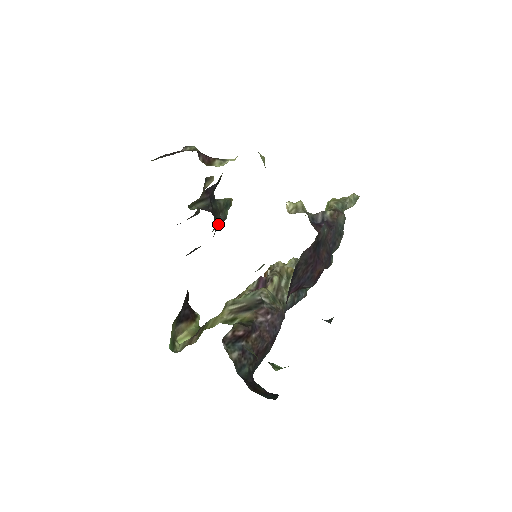
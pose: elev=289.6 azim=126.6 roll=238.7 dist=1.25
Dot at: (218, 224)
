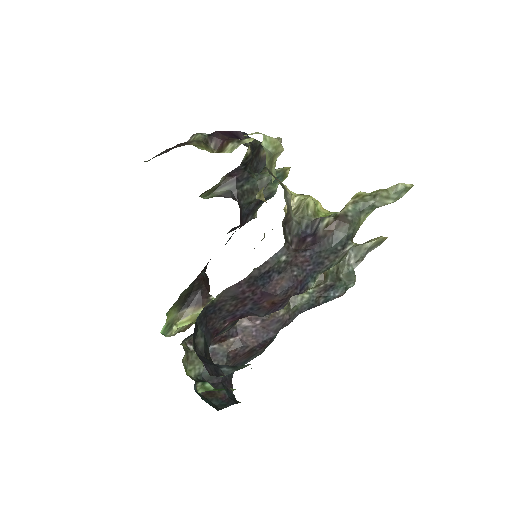
Dot at: (262, 201)
